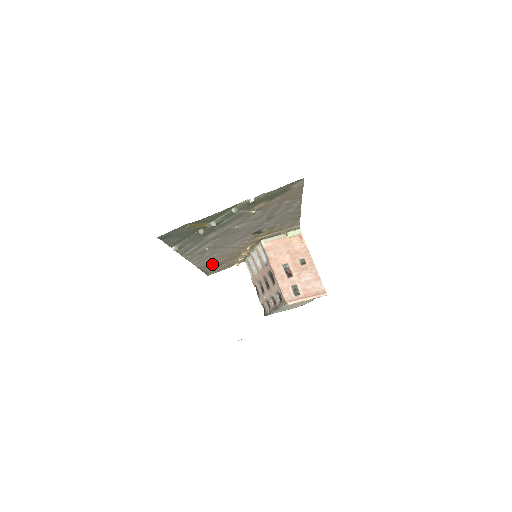
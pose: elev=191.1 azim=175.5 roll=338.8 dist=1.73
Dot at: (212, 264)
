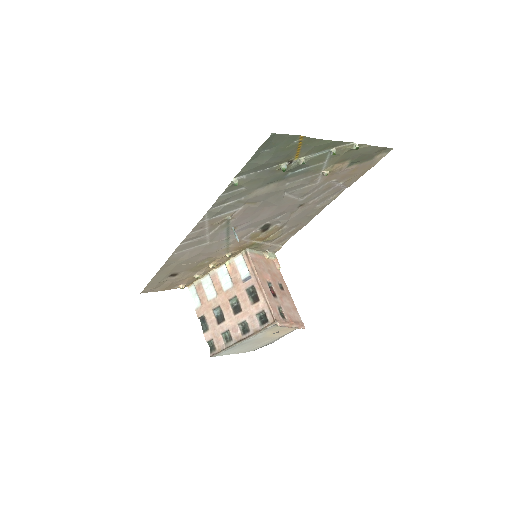
Dot at: (236, 235)
